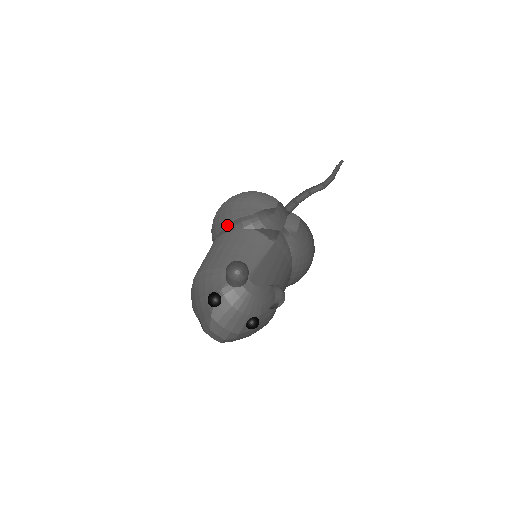
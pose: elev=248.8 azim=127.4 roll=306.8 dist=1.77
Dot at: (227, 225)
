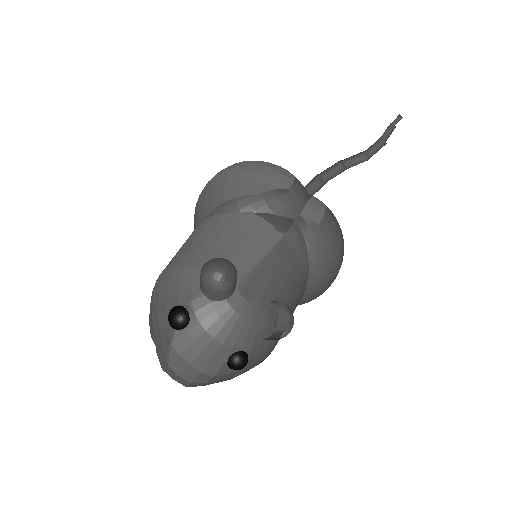
Dot at: (215, 205)
